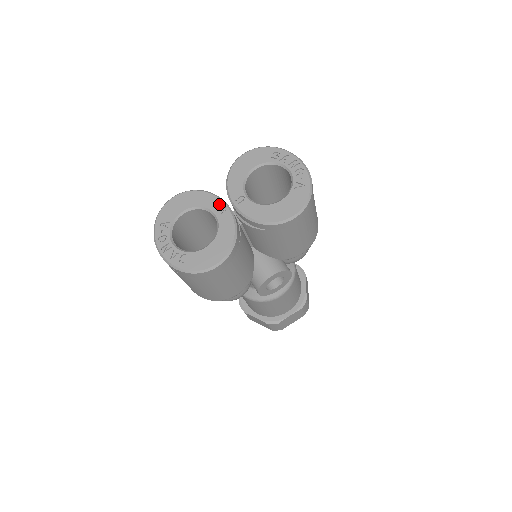
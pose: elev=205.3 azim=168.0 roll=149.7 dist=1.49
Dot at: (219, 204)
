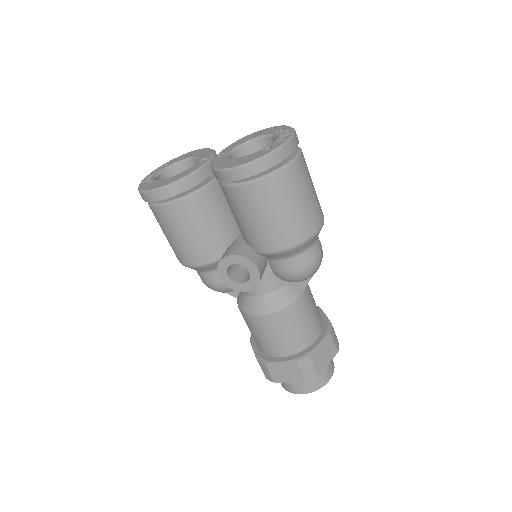
Dot at: (208, 156)
